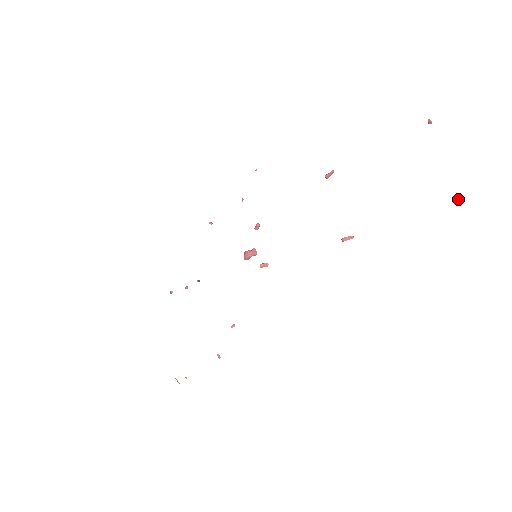
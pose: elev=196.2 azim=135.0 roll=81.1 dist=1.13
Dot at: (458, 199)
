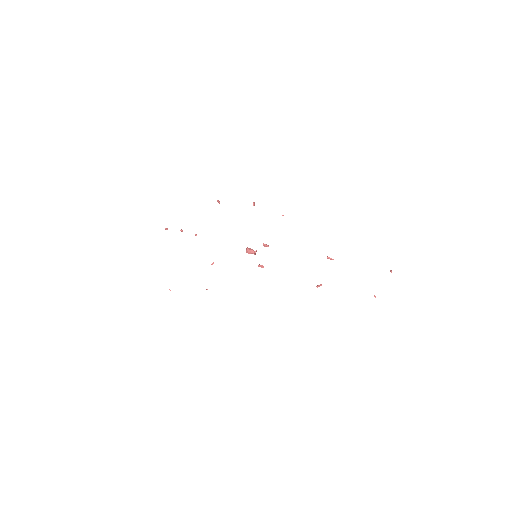
Dot at: occluded
